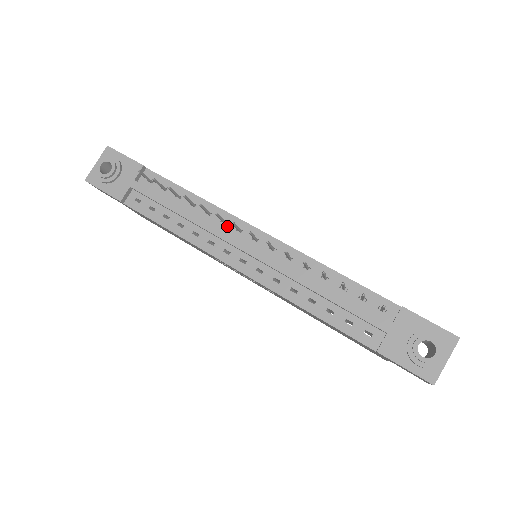
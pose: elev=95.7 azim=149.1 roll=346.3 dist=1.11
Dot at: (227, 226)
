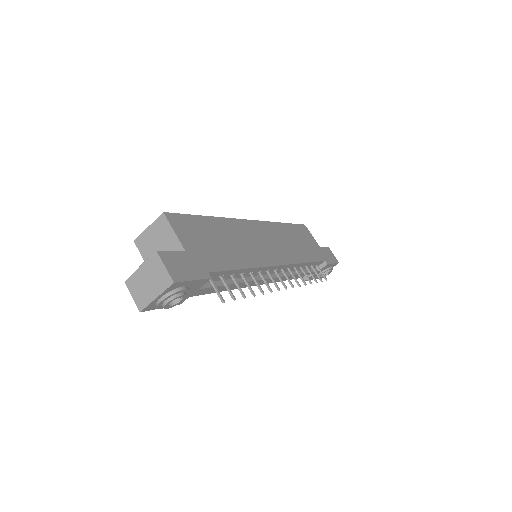
Dot at: (260, 273)
